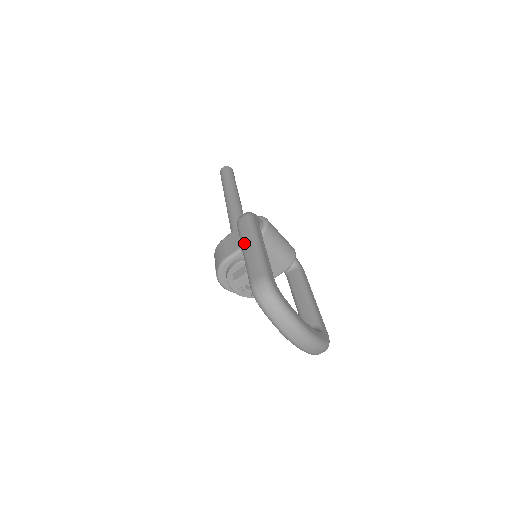
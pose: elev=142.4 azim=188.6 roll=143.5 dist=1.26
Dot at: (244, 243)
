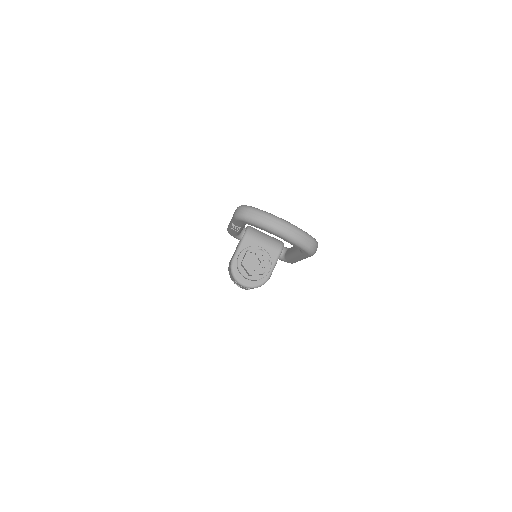
Dot at: occluded
